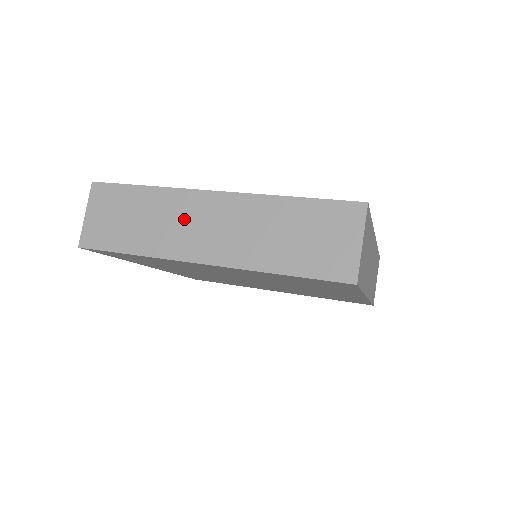
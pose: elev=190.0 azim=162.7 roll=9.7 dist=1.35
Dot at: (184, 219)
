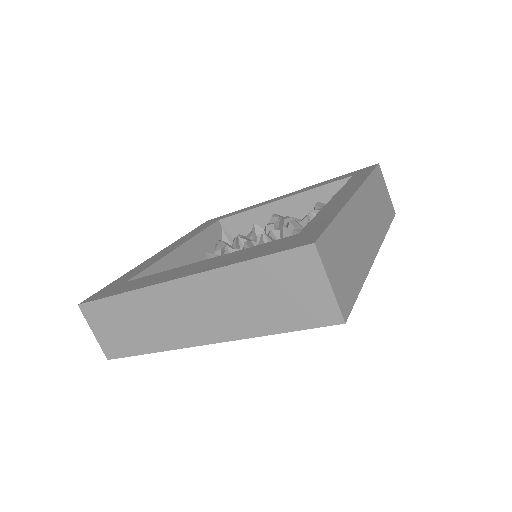
Dot at: (167, 313)
